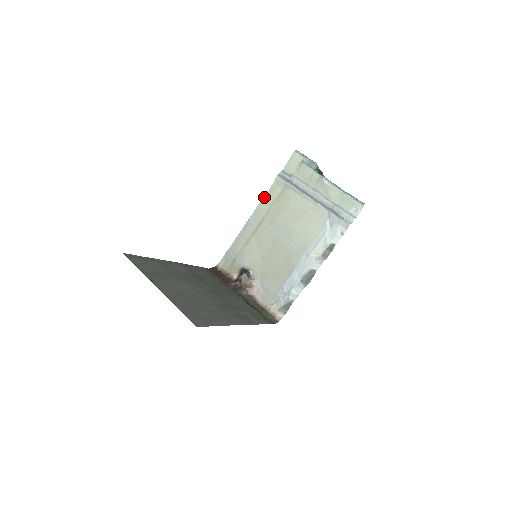
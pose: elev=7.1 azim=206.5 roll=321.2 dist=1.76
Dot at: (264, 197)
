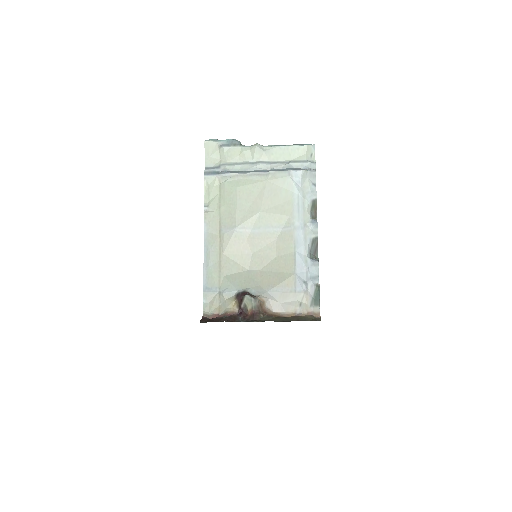
Dot at: (204, 206)
